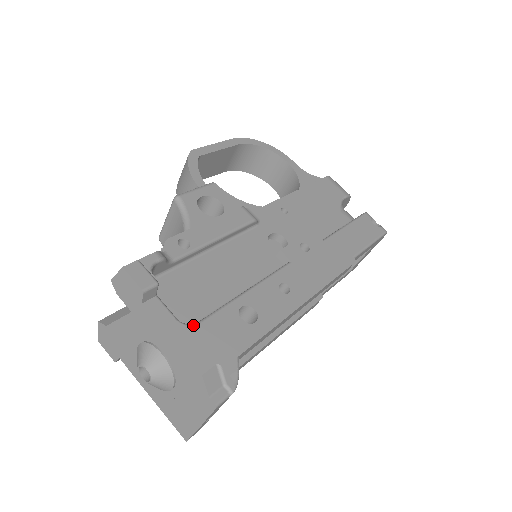
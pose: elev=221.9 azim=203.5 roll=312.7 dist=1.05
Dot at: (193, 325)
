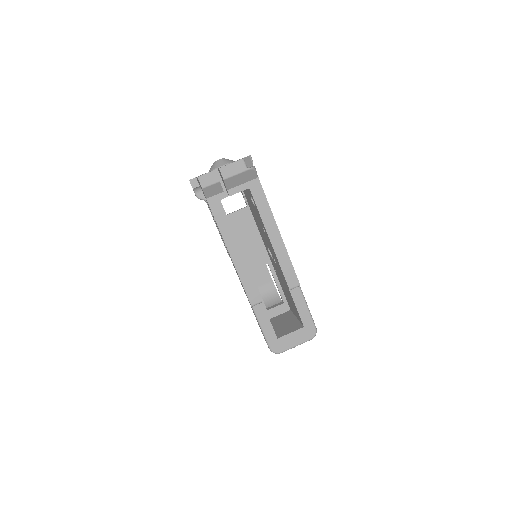
Dot at: occluded
